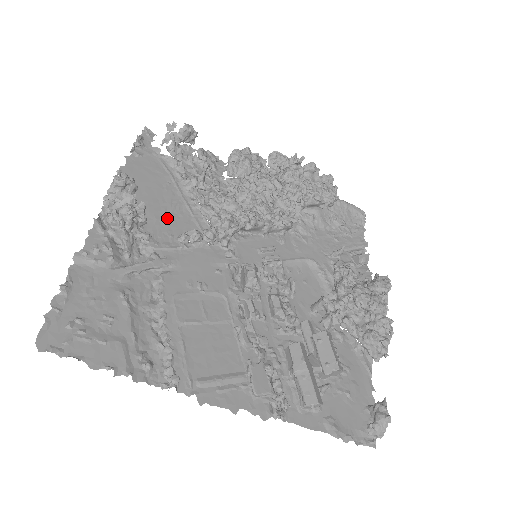
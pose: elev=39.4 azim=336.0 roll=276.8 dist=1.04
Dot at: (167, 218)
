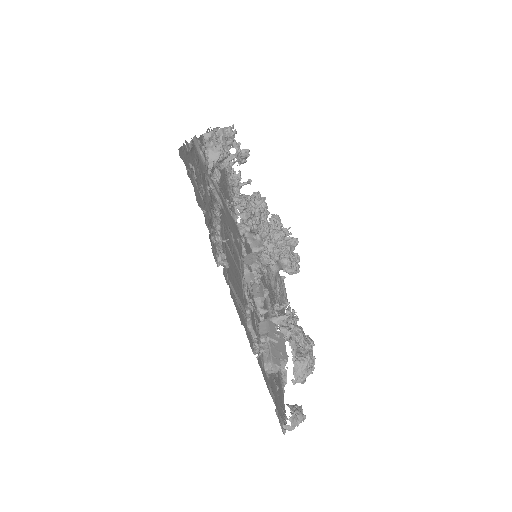
Dot at: (222, 182)
